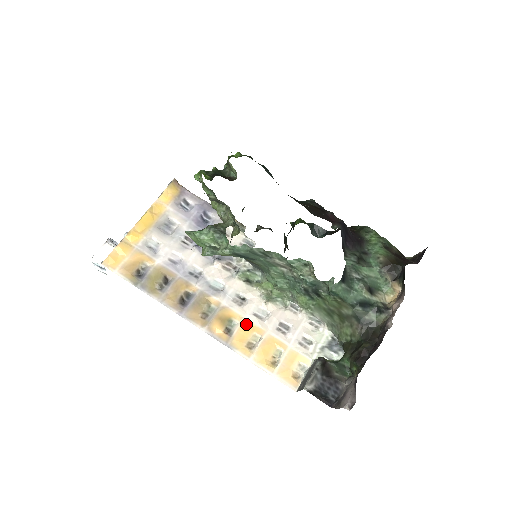
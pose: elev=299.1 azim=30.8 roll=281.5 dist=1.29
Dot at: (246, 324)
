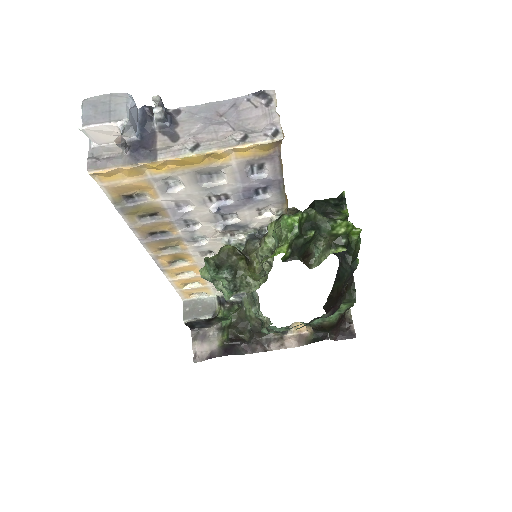
Dot at: (192, 266)
